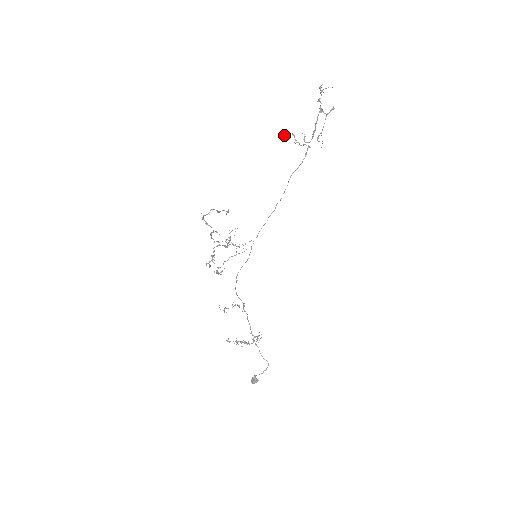
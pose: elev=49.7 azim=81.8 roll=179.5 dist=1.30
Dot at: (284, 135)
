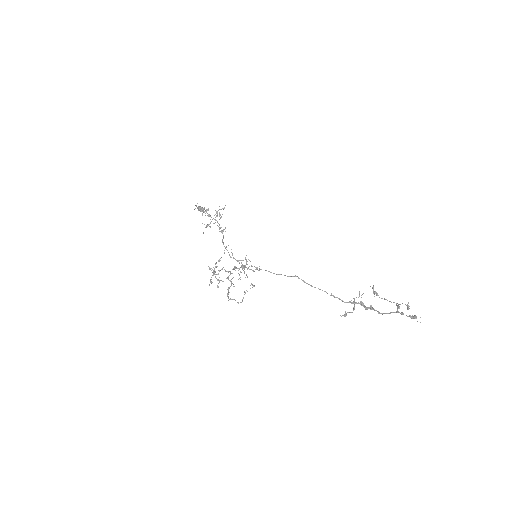
Dot at: (344, 315)
